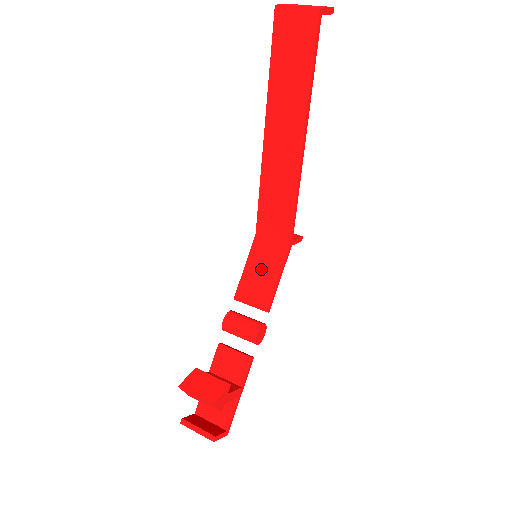
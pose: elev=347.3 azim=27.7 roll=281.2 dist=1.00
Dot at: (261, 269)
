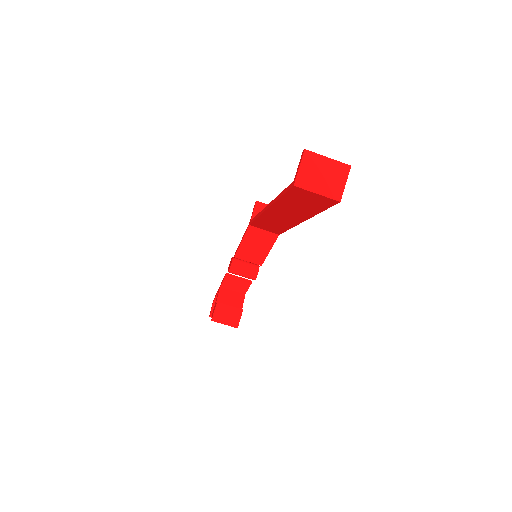
Dot at: (255, 245)
